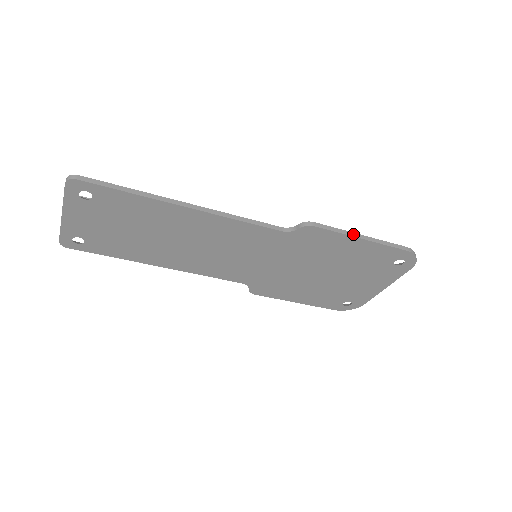
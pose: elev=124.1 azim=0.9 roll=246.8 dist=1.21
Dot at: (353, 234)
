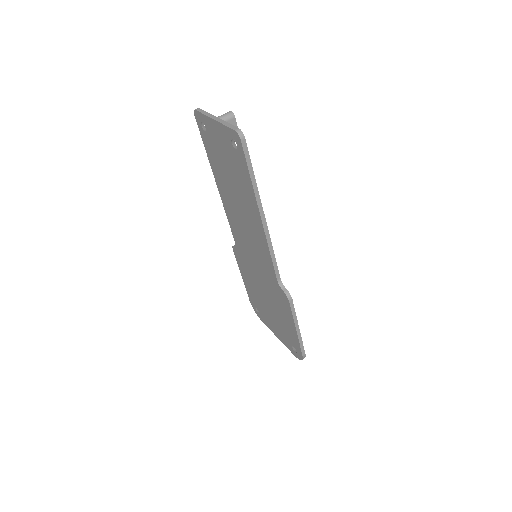
Dot at: (297, 324)
